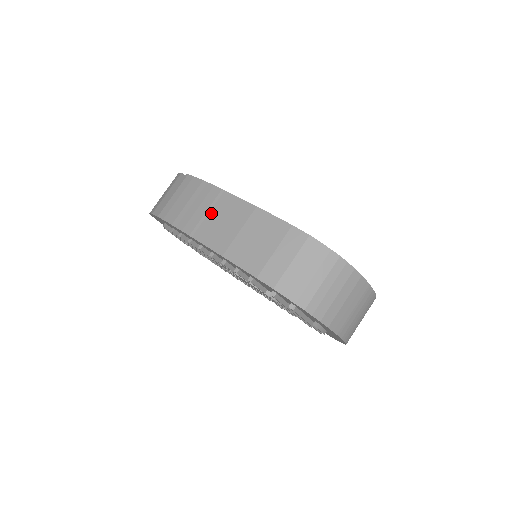
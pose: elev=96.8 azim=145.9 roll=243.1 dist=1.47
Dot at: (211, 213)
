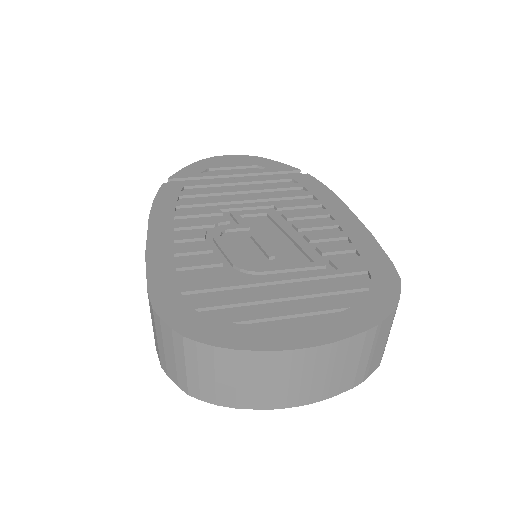
Dot at: occluded
